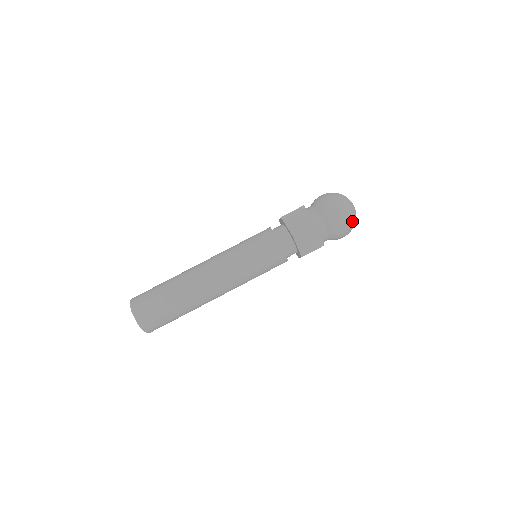
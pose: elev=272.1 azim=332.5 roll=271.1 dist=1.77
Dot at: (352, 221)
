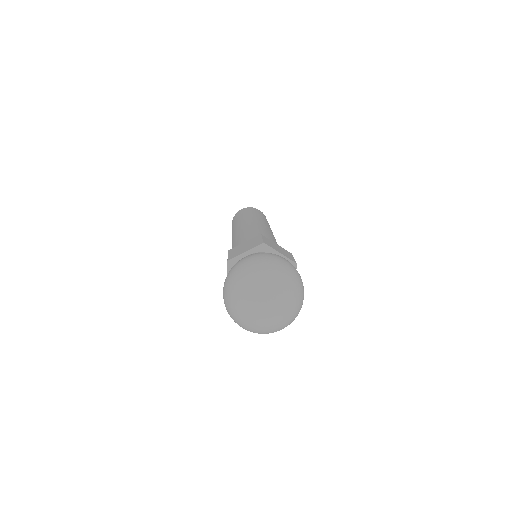
Dot at: (286, 325)
